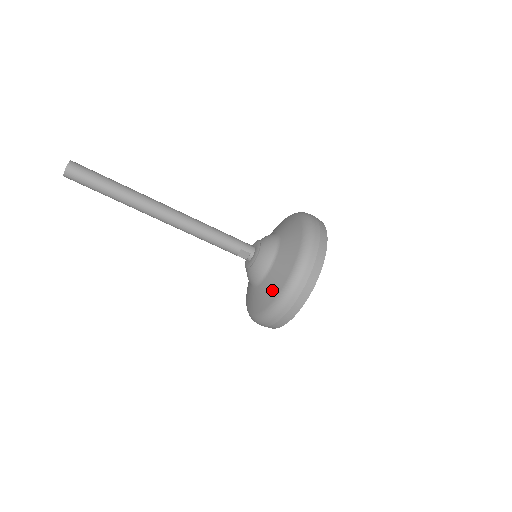
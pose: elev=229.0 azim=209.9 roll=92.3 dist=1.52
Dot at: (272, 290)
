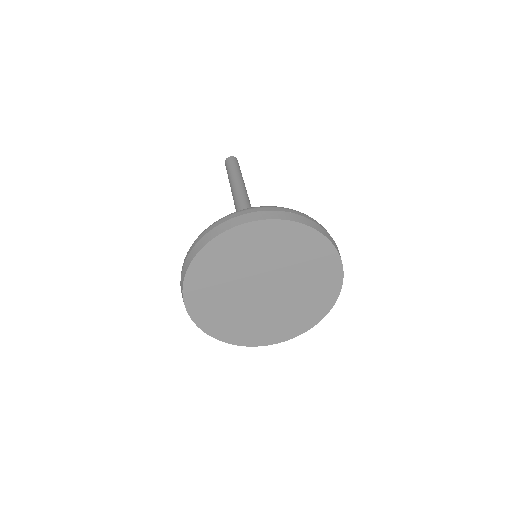
Dot at: occluded
